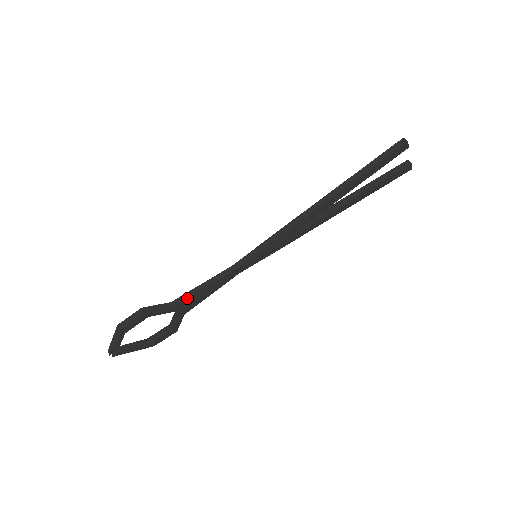
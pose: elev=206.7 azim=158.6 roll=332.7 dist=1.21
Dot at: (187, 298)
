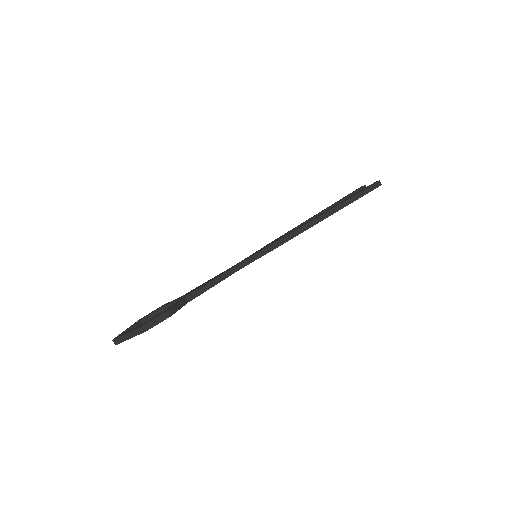
Dot at: (200, 294)
